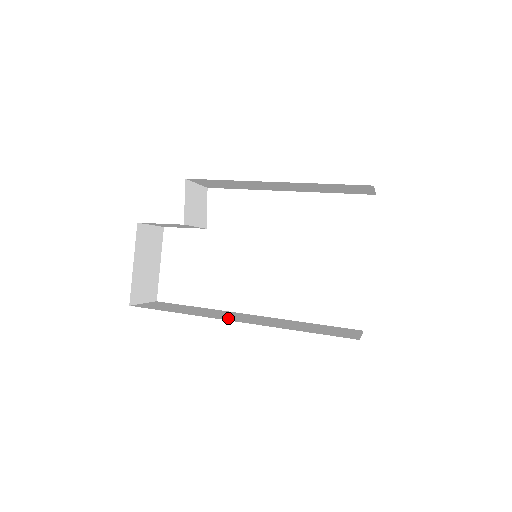
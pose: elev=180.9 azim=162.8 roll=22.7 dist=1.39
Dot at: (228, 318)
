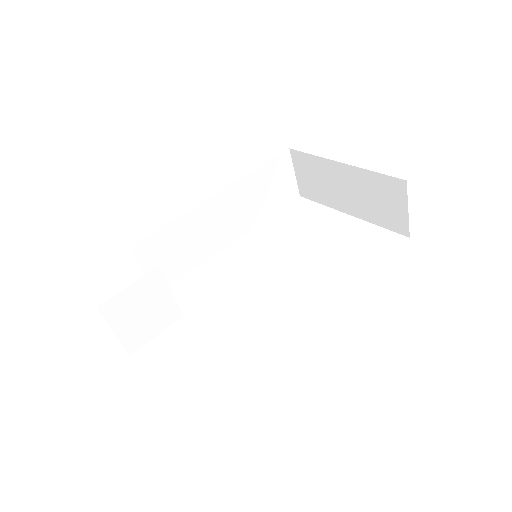
Dot at: occluded
